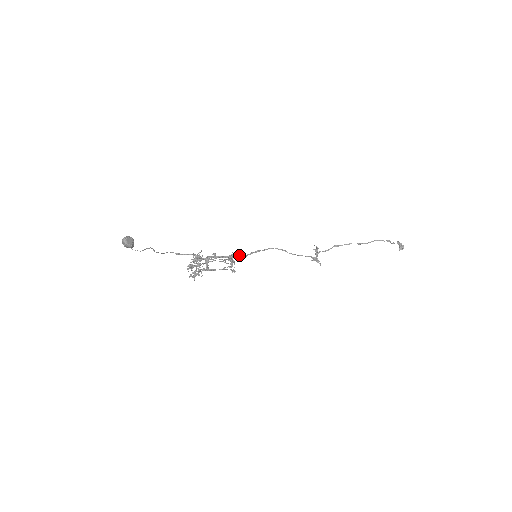
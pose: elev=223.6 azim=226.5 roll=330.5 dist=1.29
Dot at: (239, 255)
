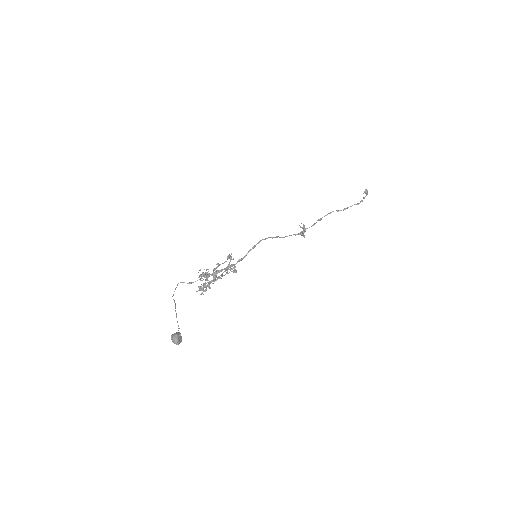
Dot at: (241, 260)
